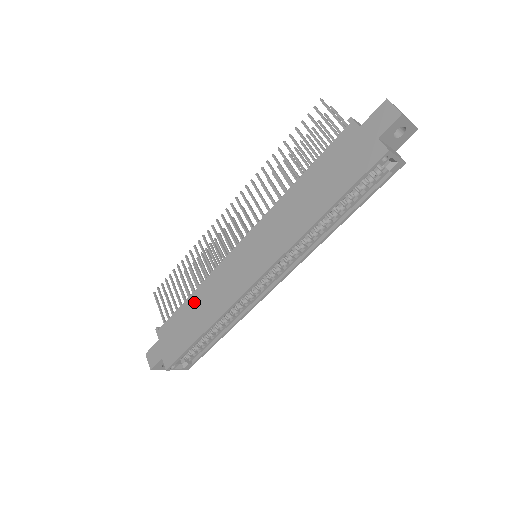
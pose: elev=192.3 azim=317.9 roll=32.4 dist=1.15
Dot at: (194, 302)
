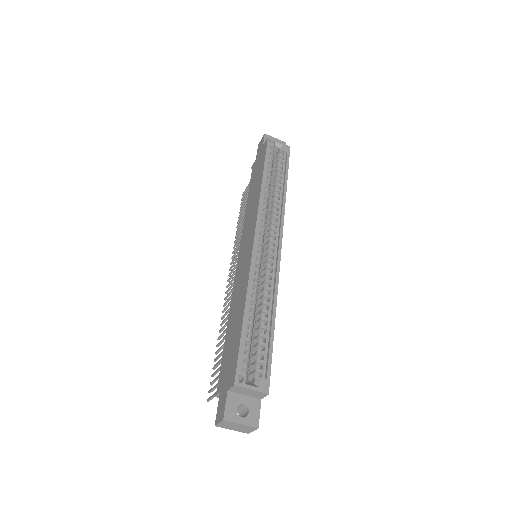
Dot at: (230, 321)
